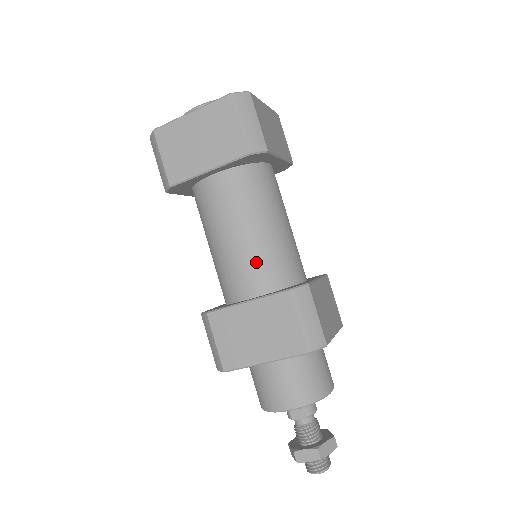
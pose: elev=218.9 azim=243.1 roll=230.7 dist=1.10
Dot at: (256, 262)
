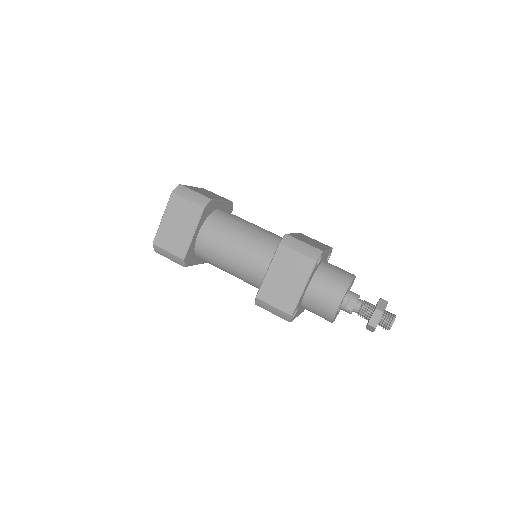
Dot at: (255, 251)
